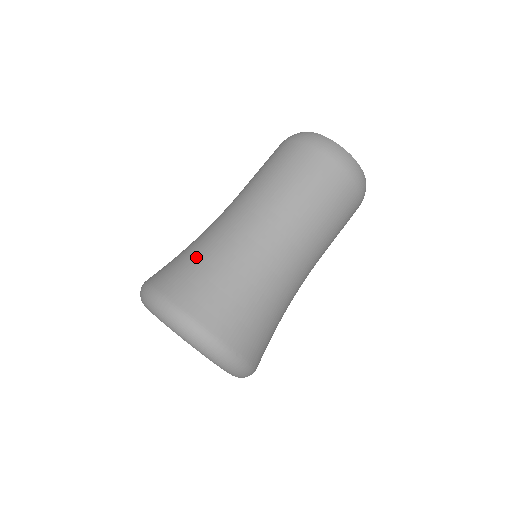
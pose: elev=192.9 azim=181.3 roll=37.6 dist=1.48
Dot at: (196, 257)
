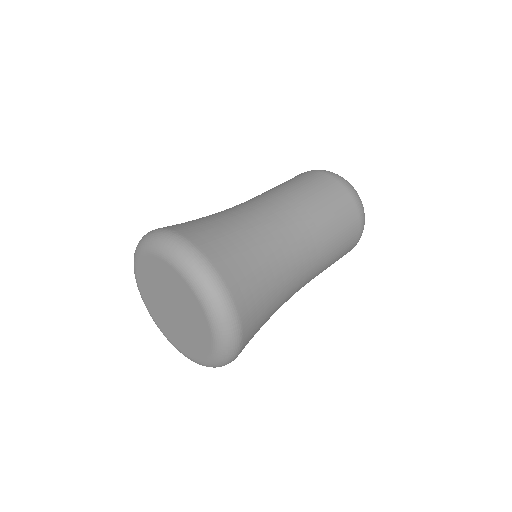
Dot at: (234, 231)
